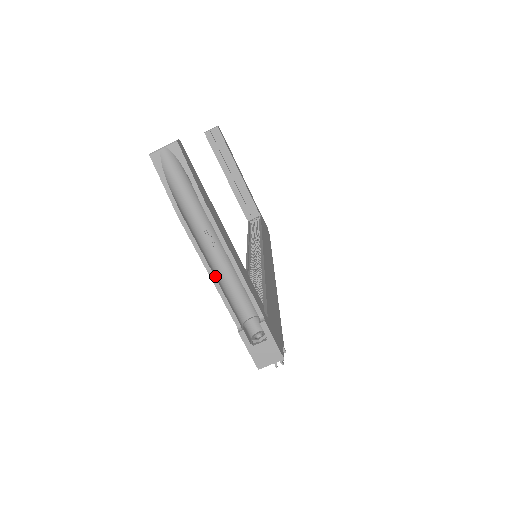
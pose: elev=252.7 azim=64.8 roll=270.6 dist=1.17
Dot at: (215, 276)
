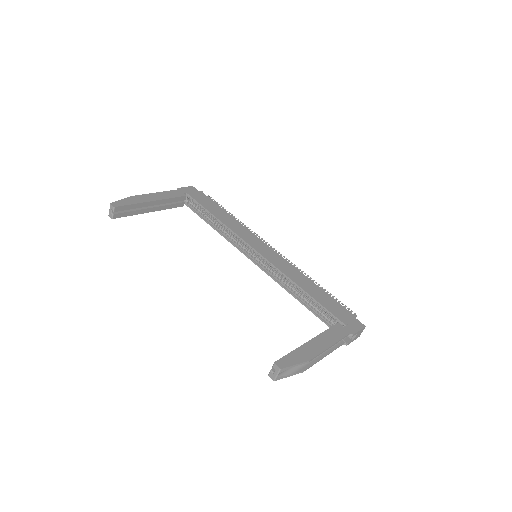
Dot at: (326, 354)
